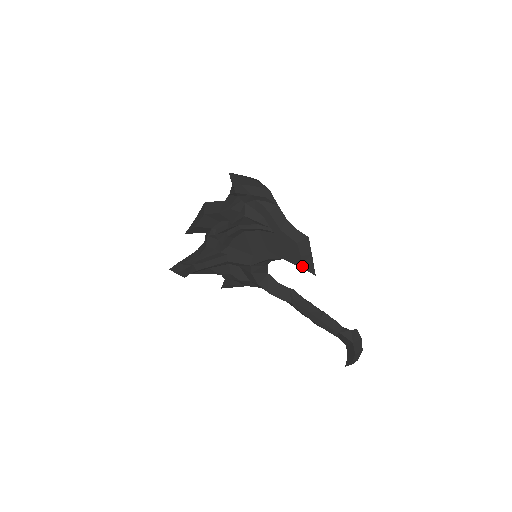
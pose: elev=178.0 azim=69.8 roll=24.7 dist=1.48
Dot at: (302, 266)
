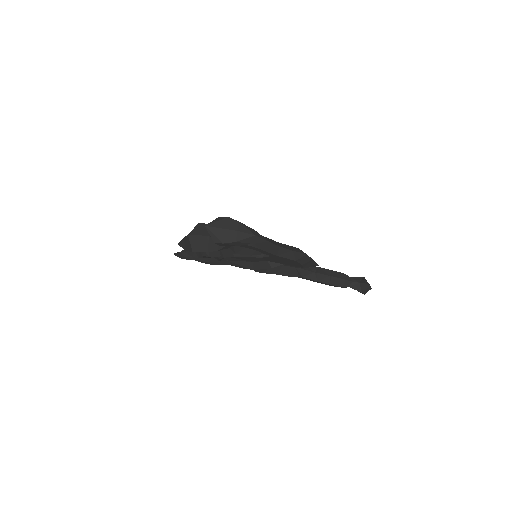
Dot at: (305, 267)
